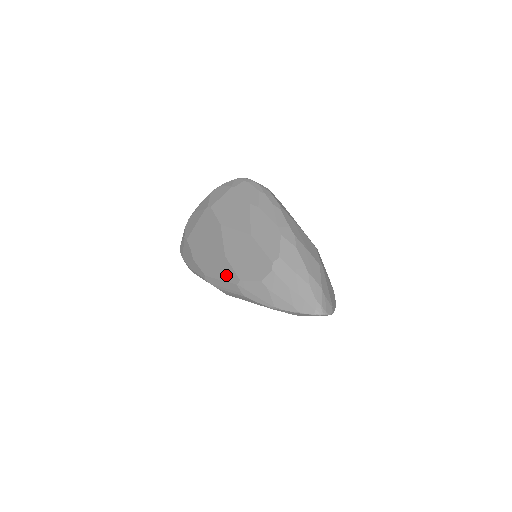
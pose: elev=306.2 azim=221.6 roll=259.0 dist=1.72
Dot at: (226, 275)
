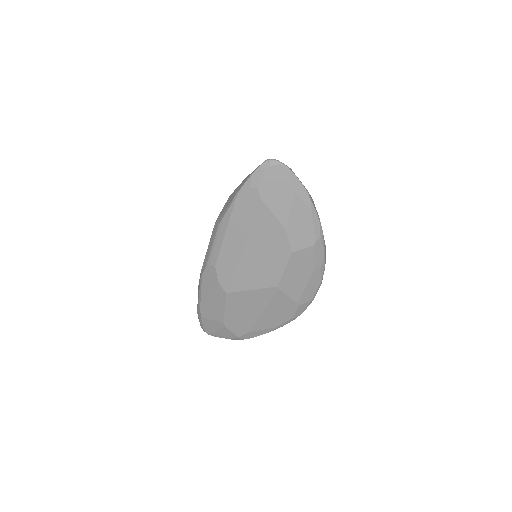
Dot at: occluded
